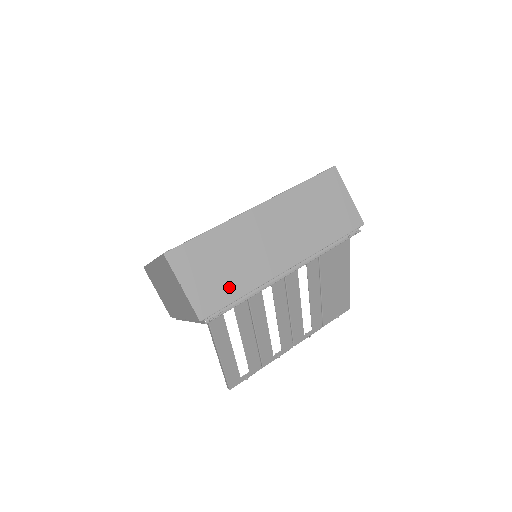
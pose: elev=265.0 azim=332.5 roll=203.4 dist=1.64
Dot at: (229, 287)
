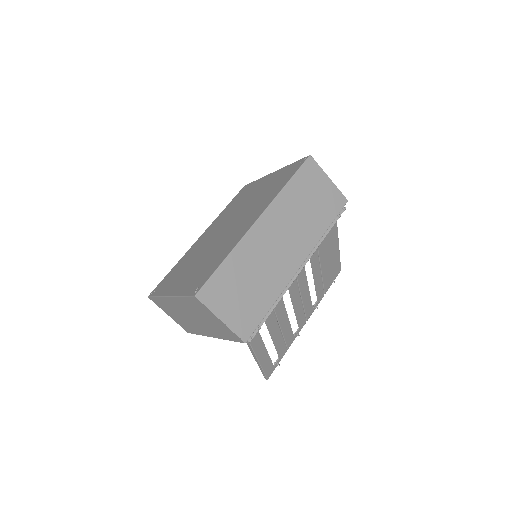
Dot at: (259, 303)
